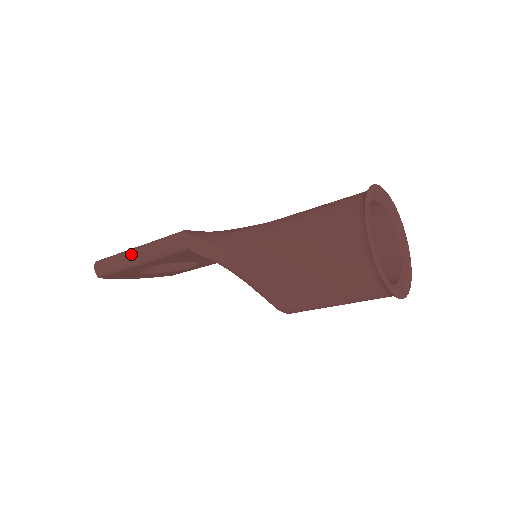
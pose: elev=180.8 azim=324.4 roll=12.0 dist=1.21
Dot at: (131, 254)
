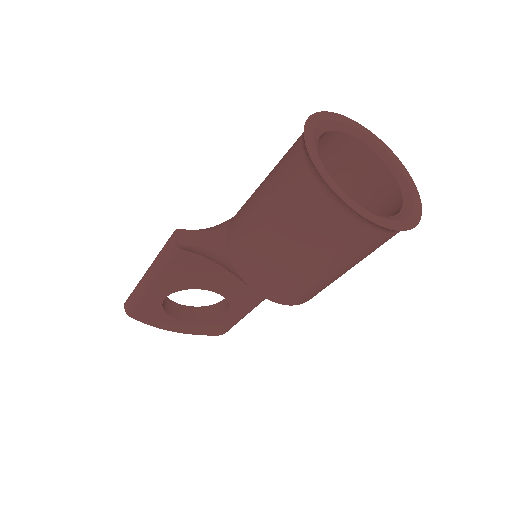
Dot at: (144, 274)
